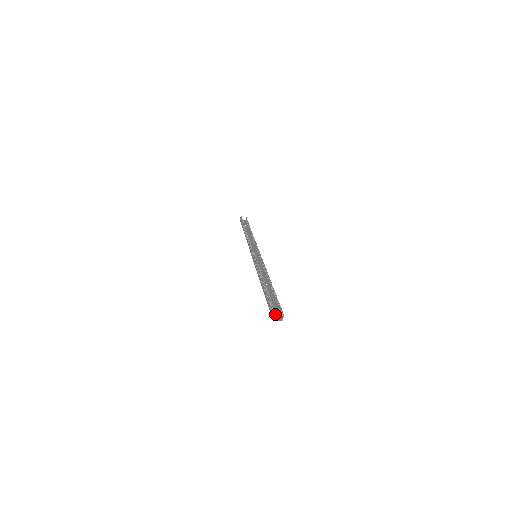
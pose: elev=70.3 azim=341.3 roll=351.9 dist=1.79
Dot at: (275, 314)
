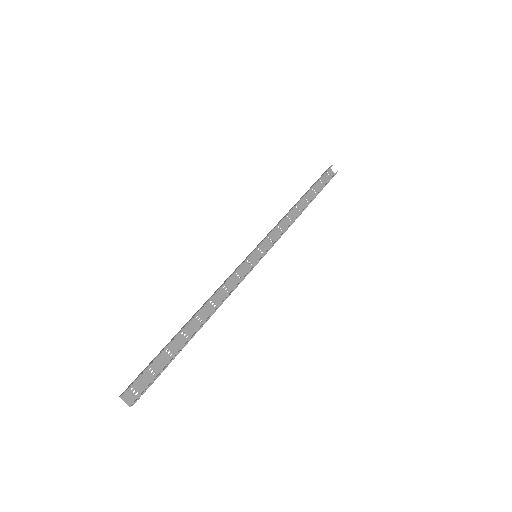
Dot at: (136, 388)
